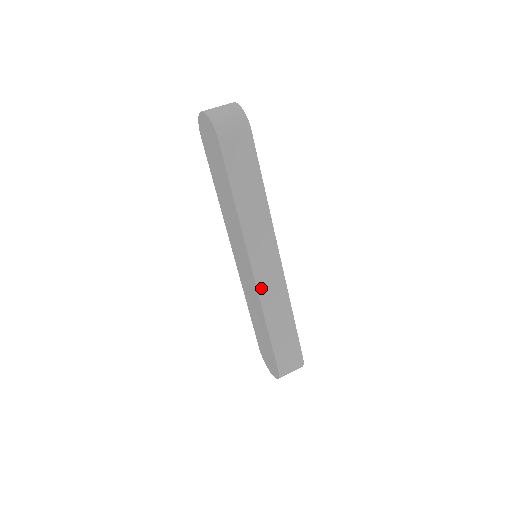
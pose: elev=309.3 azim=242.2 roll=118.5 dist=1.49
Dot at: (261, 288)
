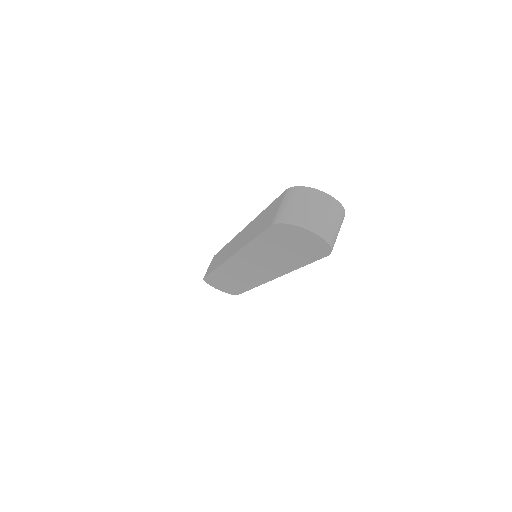
Dot at: occluded
